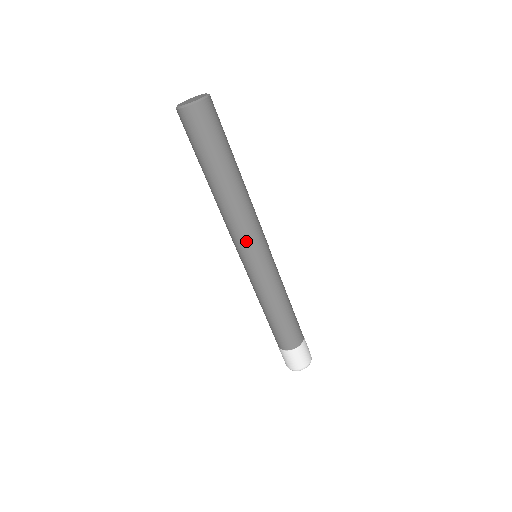
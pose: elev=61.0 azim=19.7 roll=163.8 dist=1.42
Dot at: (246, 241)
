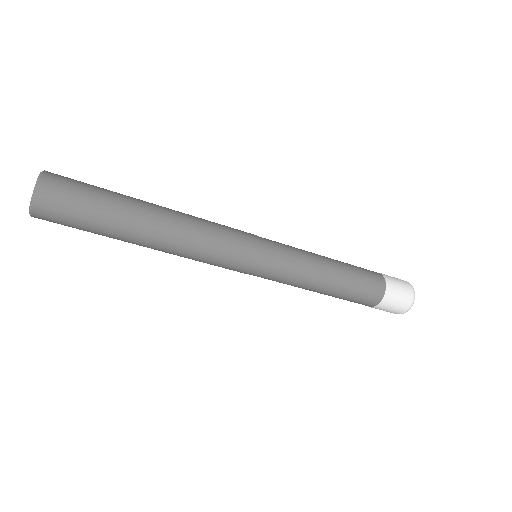
Dot at: (219, 266)
